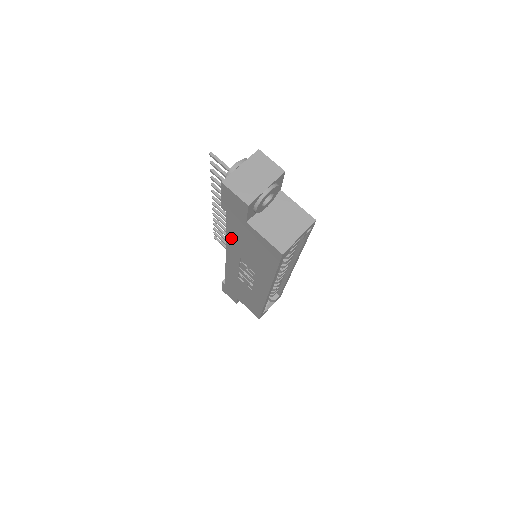
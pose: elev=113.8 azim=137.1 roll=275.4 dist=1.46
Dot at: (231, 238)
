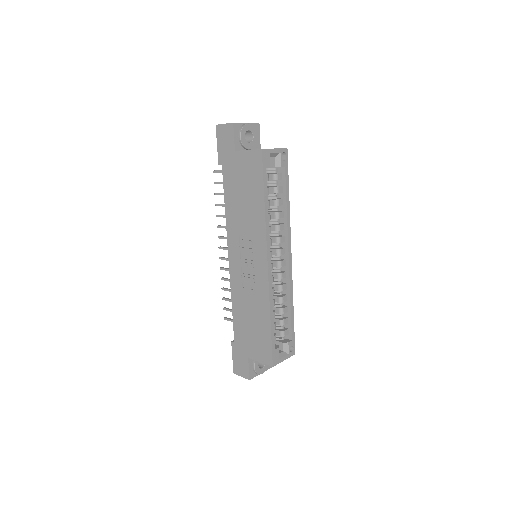
Dot at: (229, 206)
